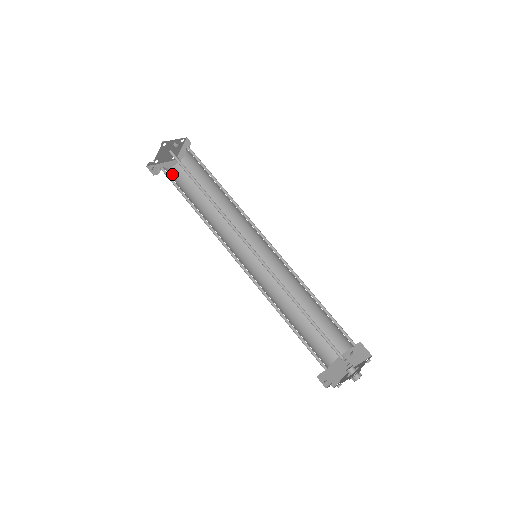
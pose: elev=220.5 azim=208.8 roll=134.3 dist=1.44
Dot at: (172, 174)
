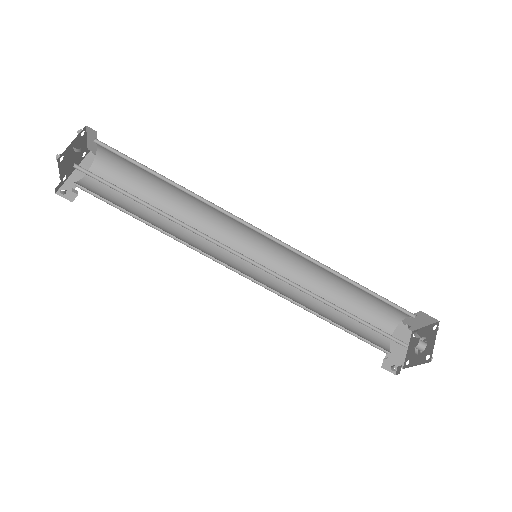
Dot at: (95, 183)
